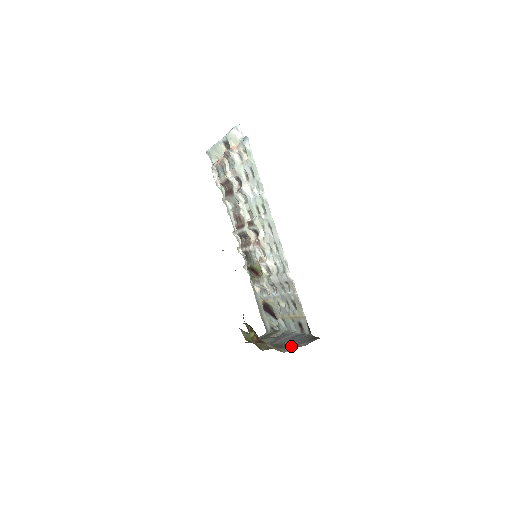
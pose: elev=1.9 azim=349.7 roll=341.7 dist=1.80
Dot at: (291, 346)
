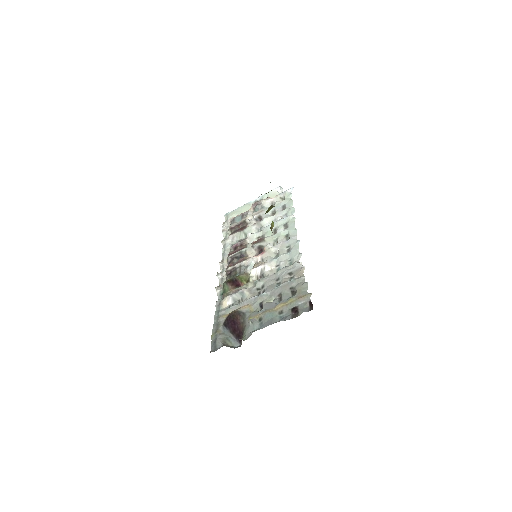
Dot at: occluded
